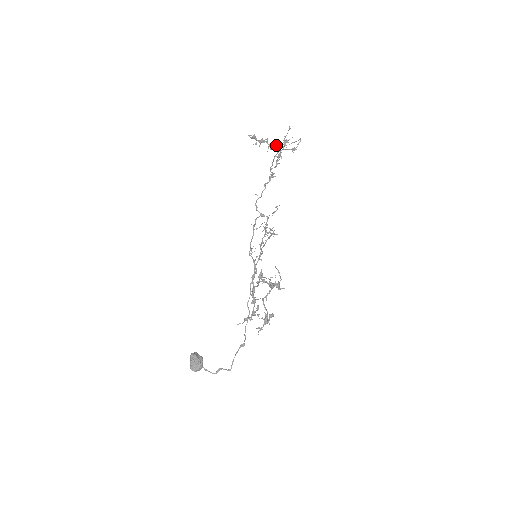
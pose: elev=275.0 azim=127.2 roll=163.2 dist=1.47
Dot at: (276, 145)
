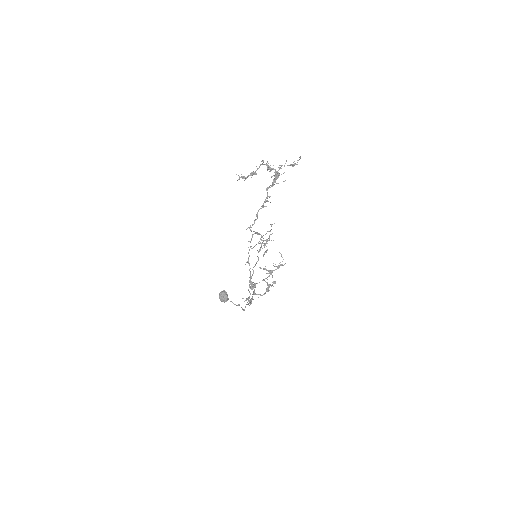
Dot at: (271, 170)
